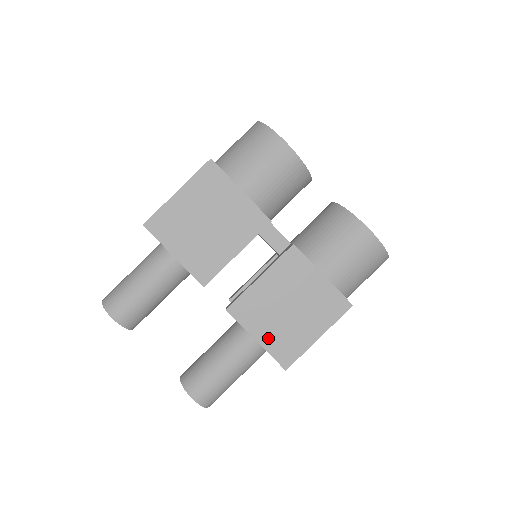
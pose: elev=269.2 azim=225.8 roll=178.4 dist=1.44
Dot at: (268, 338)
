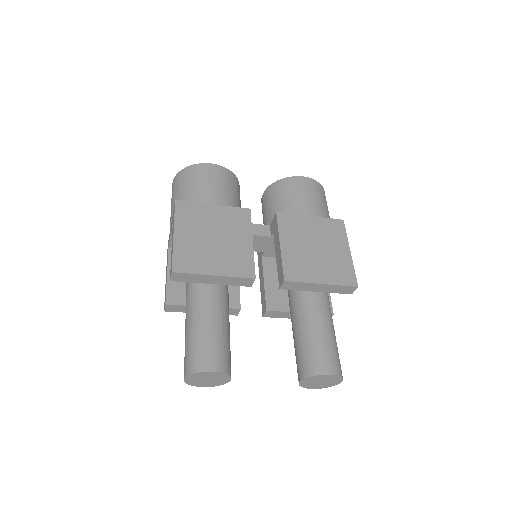
Dot at: (327, 276)
